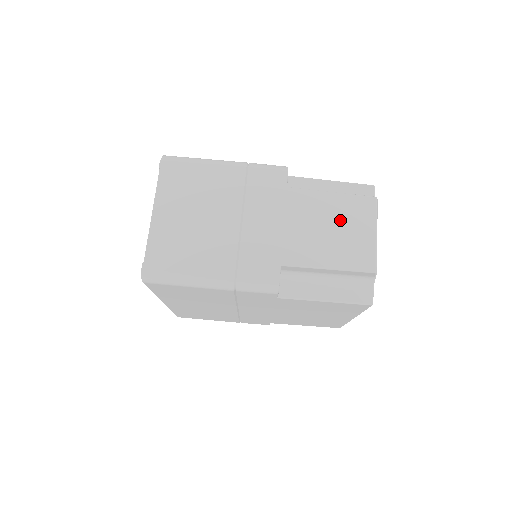
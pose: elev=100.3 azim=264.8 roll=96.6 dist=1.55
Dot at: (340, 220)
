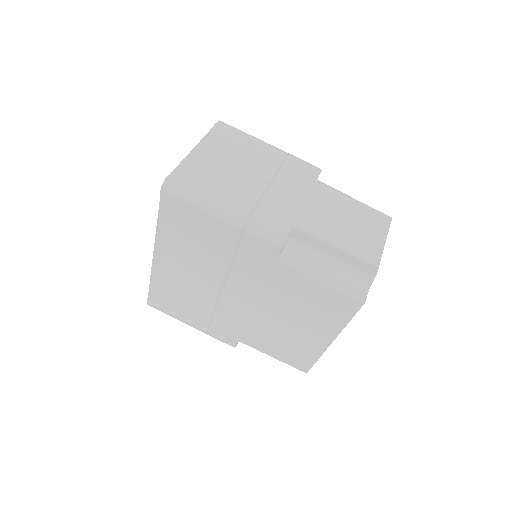
Dot at: (356, 218)
